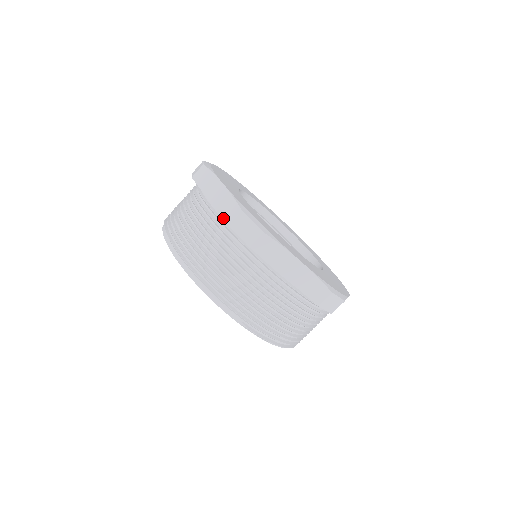
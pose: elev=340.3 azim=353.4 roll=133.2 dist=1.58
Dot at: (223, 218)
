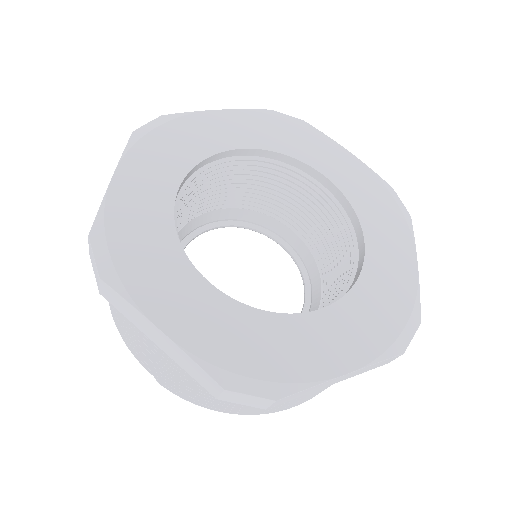
Dot at: occluded
